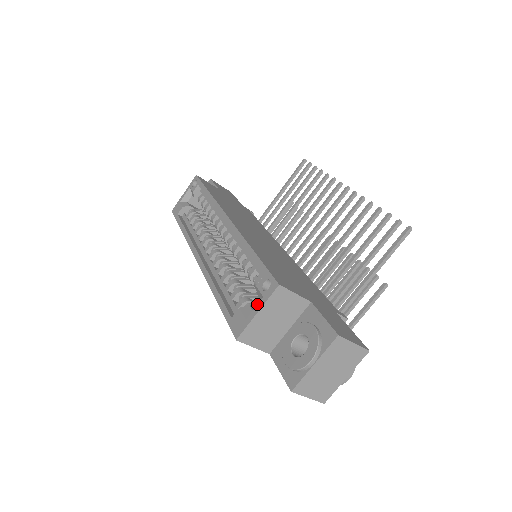
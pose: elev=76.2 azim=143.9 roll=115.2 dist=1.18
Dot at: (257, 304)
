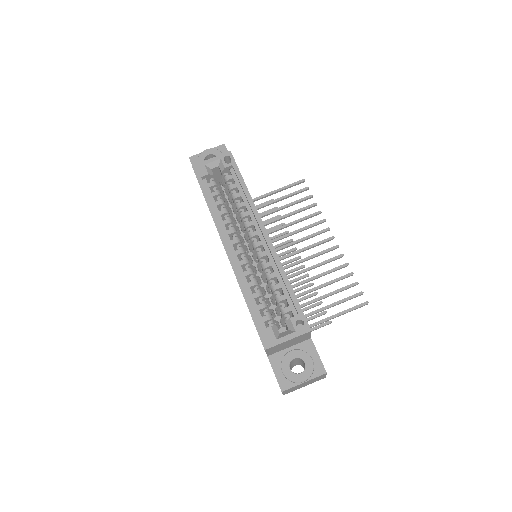
Dot at: (276, 322)
